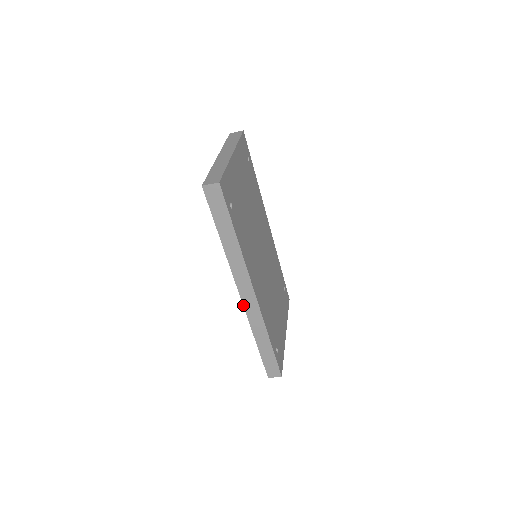
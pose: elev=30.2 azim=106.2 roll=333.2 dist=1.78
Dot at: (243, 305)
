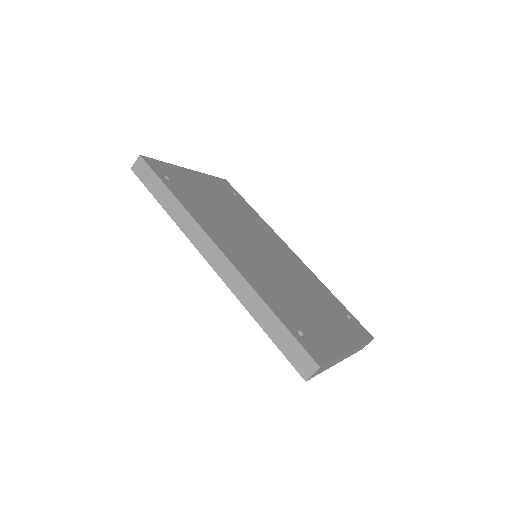
Dot at: (217, 273)
